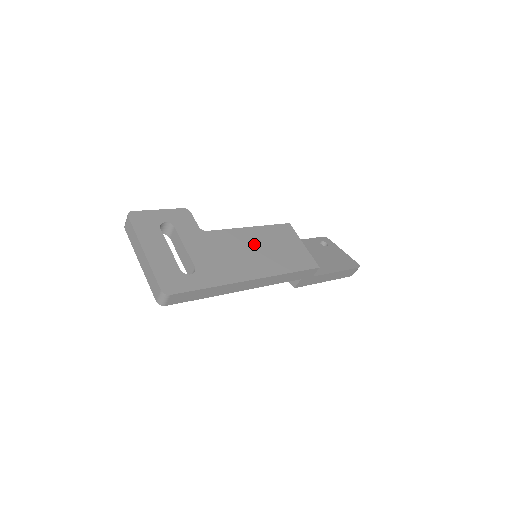
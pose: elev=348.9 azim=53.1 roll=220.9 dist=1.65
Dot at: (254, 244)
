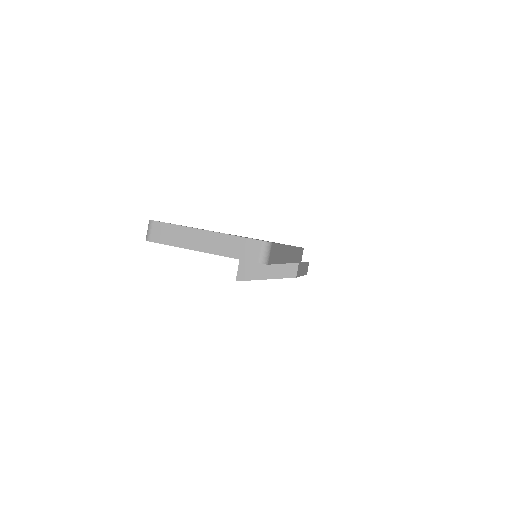
Dot at: occluded
